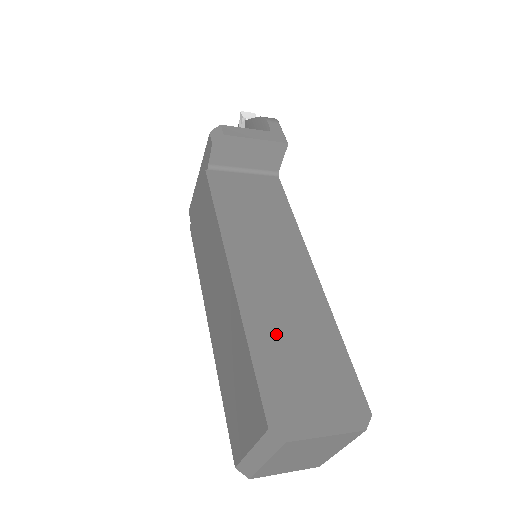
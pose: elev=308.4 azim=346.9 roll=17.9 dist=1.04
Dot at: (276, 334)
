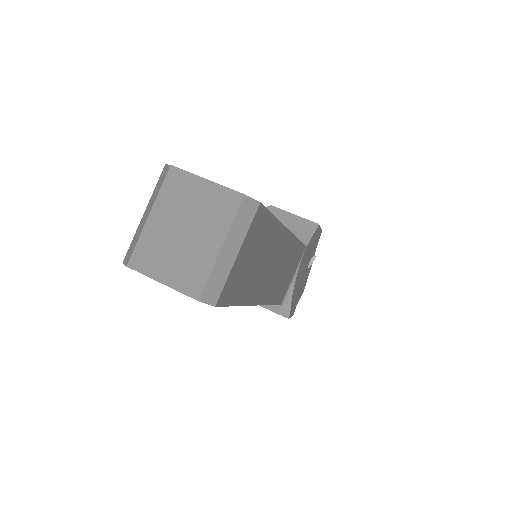
Dot at: occluded
